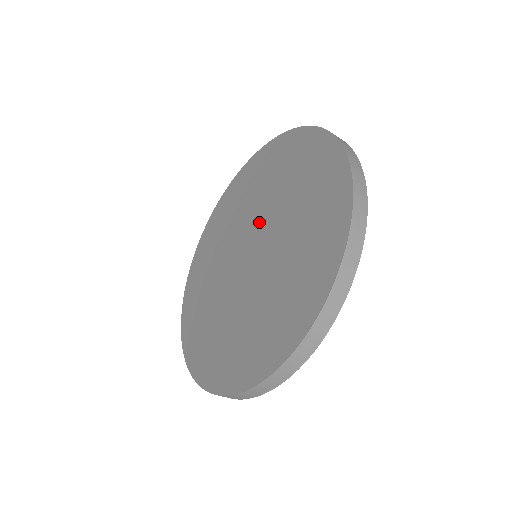
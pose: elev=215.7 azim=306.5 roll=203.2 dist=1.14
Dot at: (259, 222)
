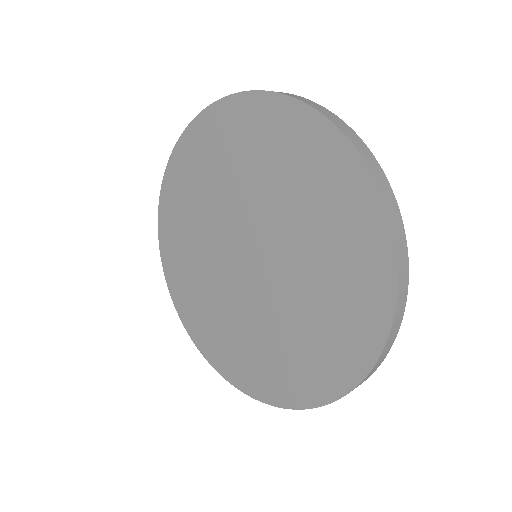
Dot at: (246, 220)
